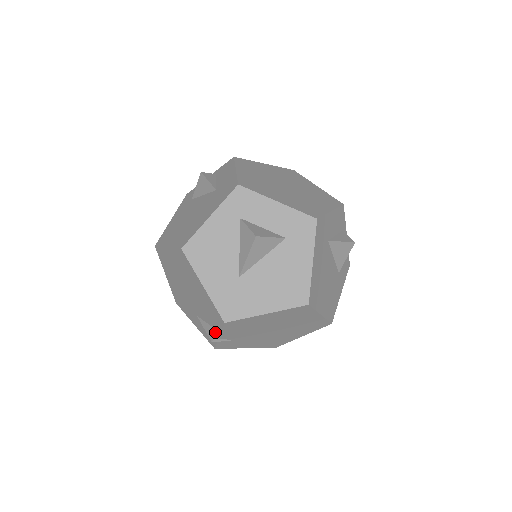
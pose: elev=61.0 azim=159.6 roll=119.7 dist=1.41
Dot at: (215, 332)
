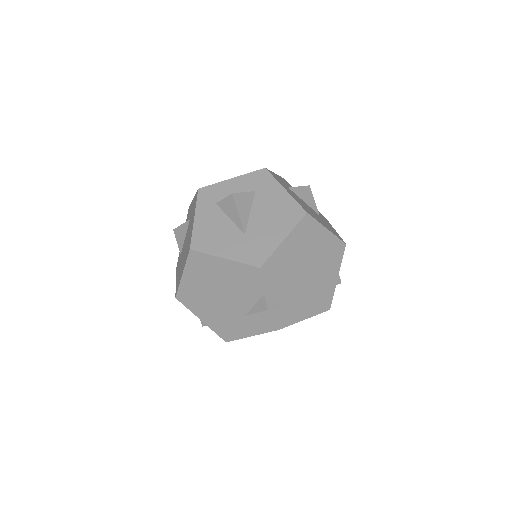
Dot at: (264, 298)
